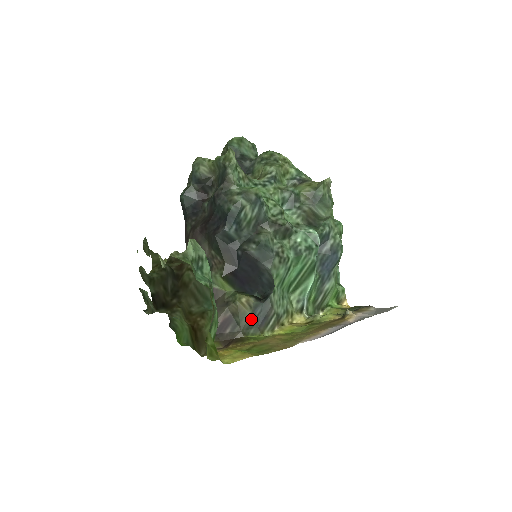
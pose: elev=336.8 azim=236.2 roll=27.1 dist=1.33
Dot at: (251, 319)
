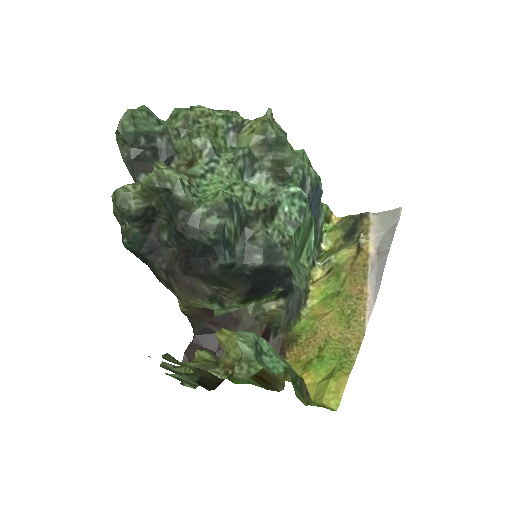
Dot at: (287, 316)
